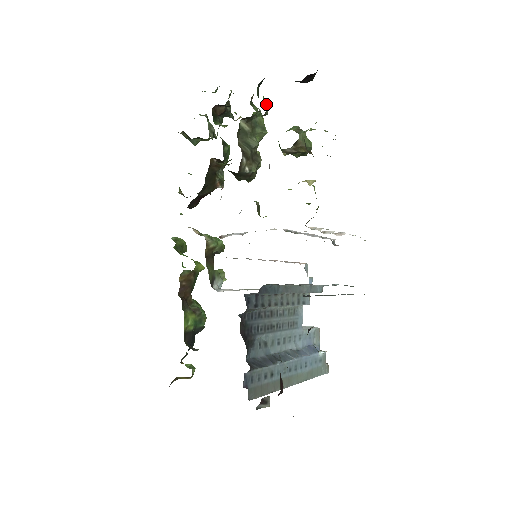
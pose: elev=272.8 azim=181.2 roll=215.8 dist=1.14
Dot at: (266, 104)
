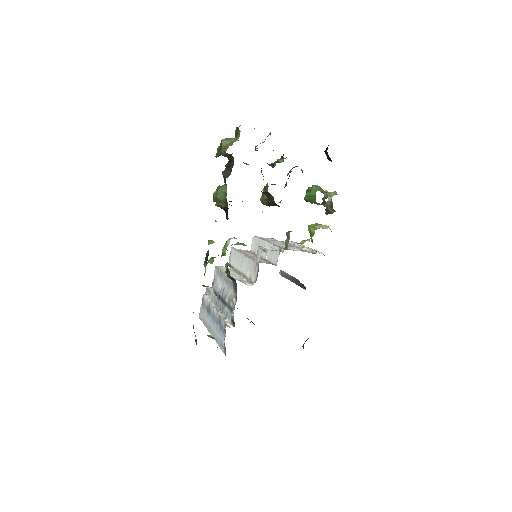
Dot at: occluded
